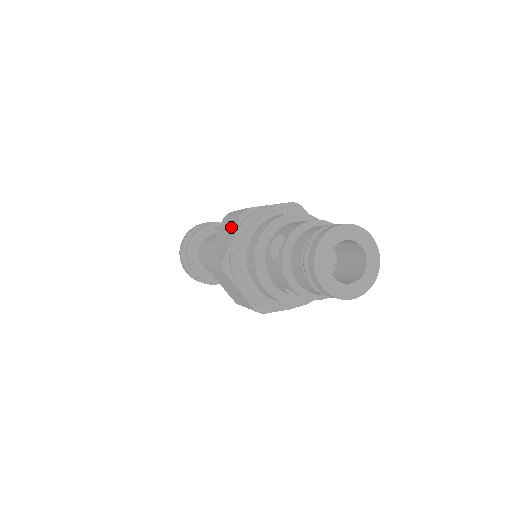
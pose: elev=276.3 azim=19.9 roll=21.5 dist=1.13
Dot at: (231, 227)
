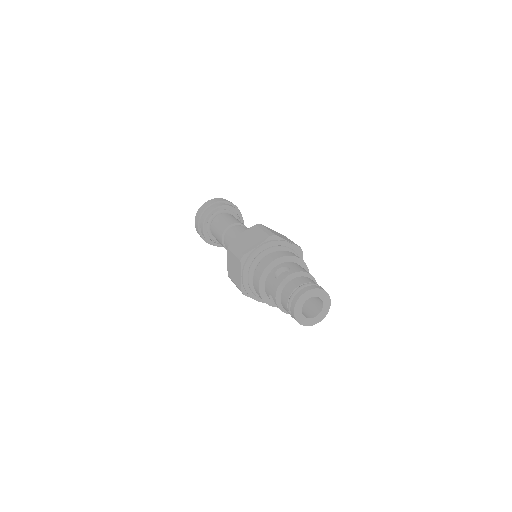
Dot at: (260, 238)
